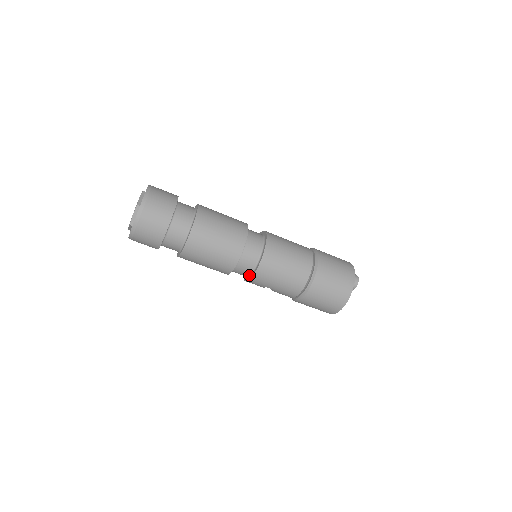
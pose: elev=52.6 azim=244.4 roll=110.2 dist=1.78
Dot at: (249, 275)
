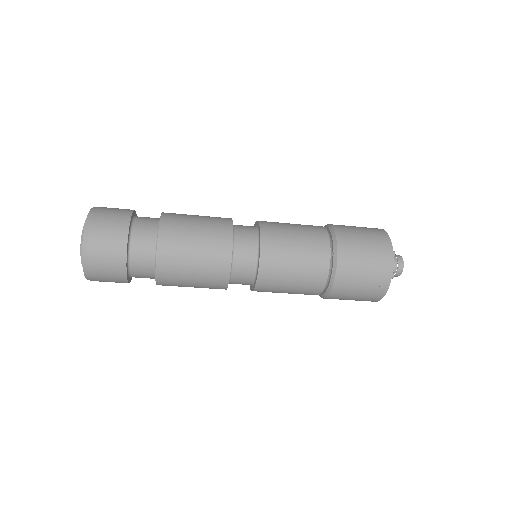
Dot at: occluded
